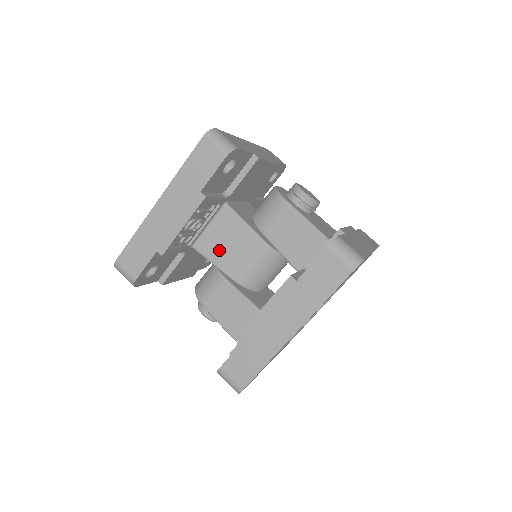
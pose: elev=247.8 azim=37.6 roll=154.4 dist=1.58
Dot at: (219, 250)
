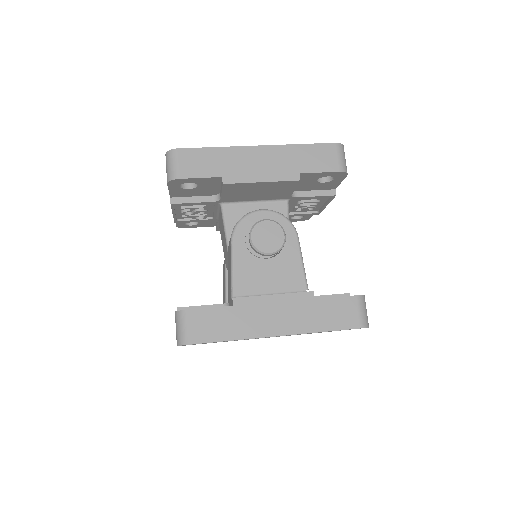
Dot at: (222, 237)
